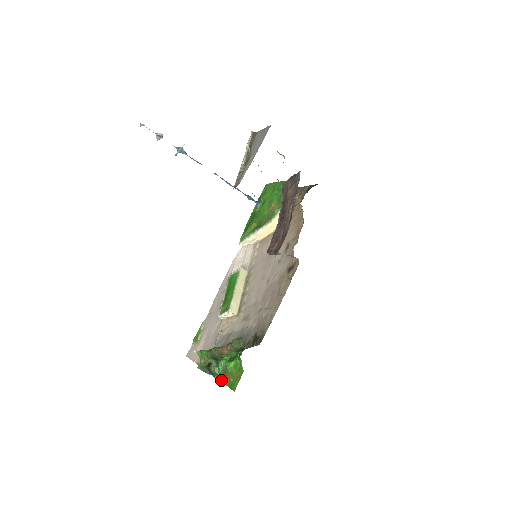
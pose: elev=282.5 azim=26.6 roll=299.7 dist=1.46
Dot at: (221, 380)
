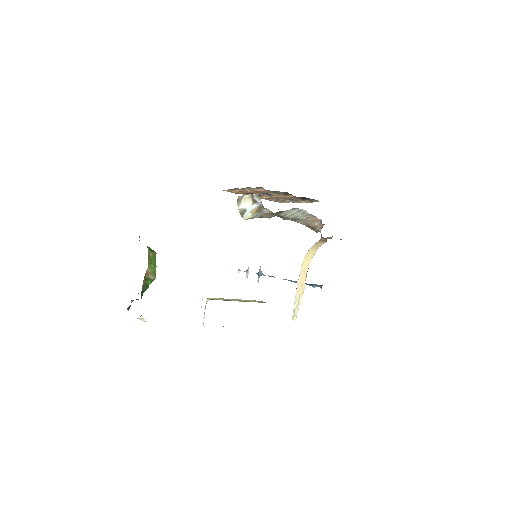
Dot at: occluded
